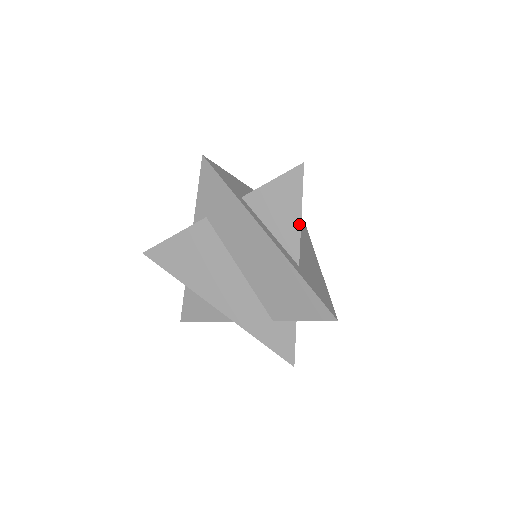
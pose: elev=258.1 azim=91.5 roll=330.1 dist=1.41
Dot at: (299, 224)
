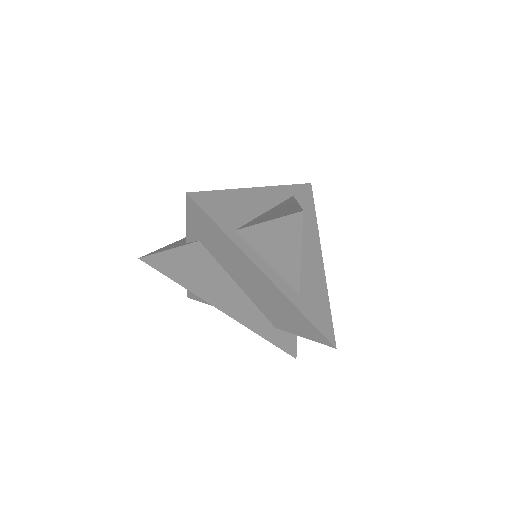
Dot at: (299, 263)
